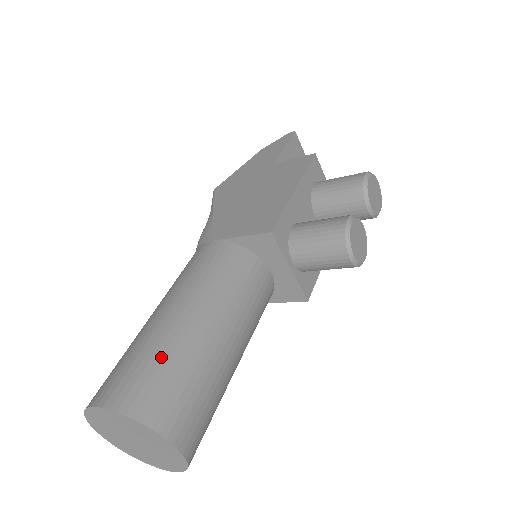
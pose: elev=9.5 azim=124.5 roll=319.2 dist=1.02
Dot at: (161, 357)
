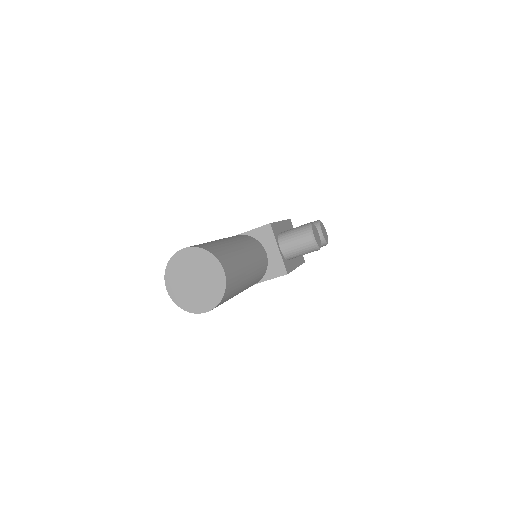
Dot at: (214, 243)
